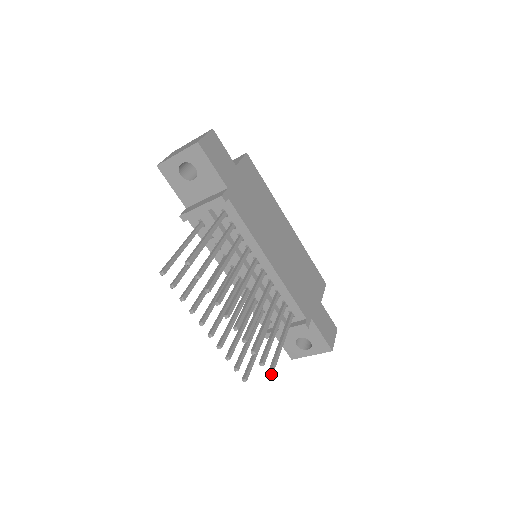
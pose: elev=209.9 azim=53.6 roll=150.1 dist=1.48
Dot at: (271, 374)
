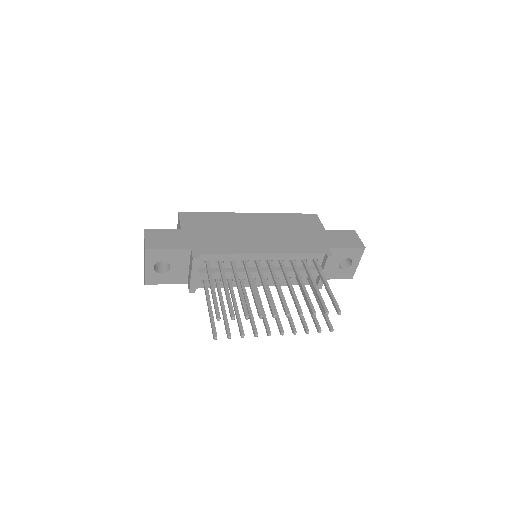
Dot at: (339, 312)
